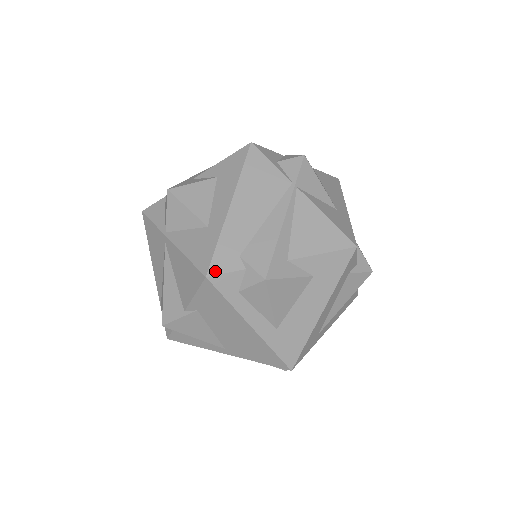
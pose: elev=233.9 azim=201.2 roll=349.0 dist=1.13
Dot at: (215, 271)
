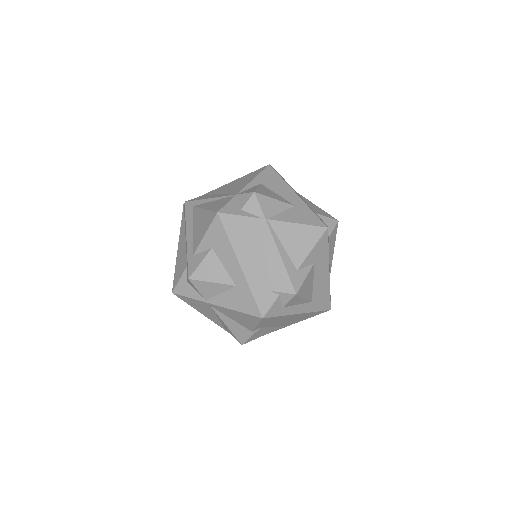
Dot at: (265, 311)
